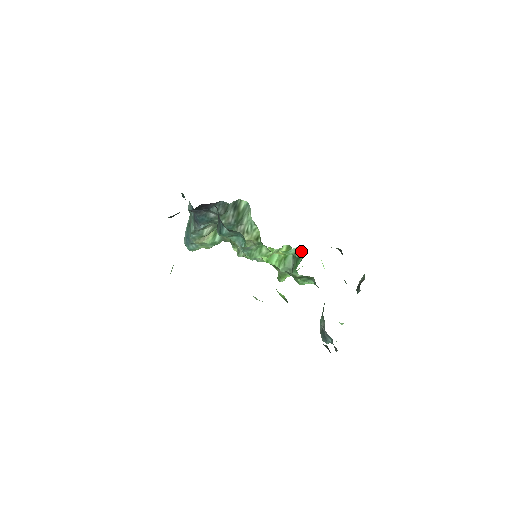
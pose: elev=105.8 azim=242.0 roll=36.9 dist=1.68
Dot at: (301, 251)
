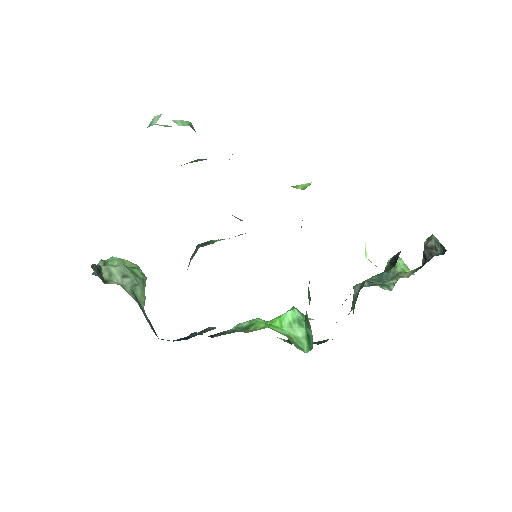
Dot at: (309, 325)
